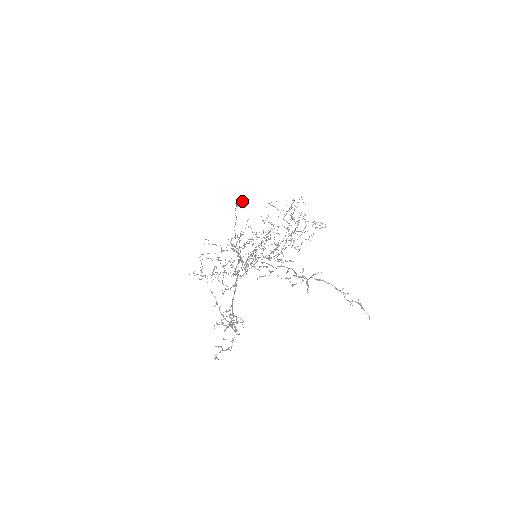
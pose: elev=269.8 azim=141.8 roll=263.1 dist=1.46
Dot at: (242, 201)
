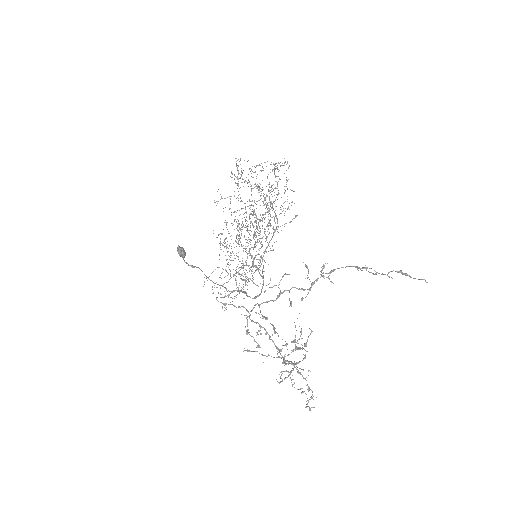
Dot at: (182, 253)
